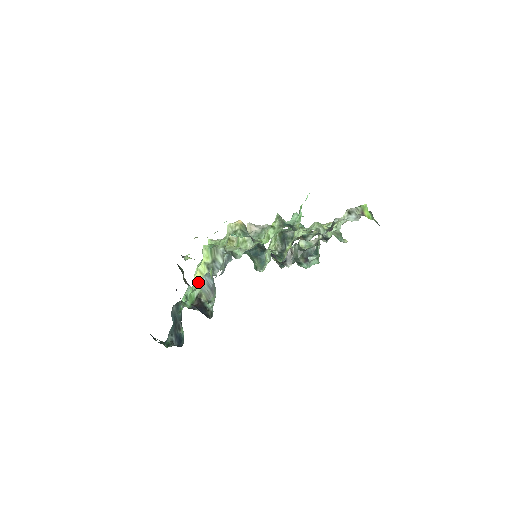
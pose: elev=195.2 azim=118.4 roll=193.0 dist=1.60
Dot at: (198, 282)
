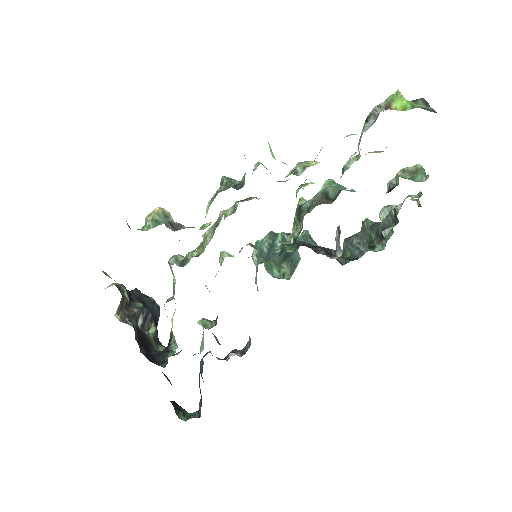
Dot at: (172, 317)
